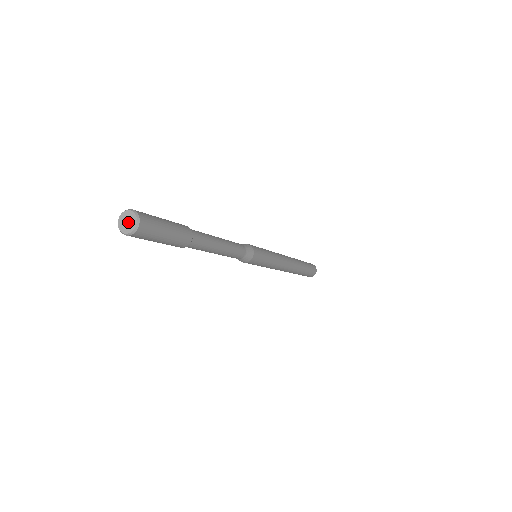
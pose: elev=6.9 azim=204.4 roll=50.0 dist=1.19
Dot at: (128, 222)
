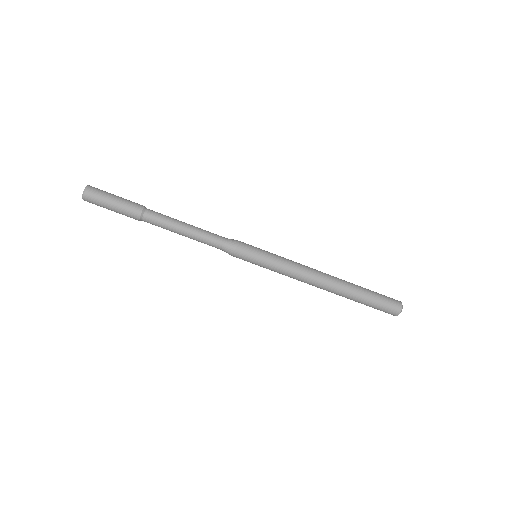
Dot at: occluded
